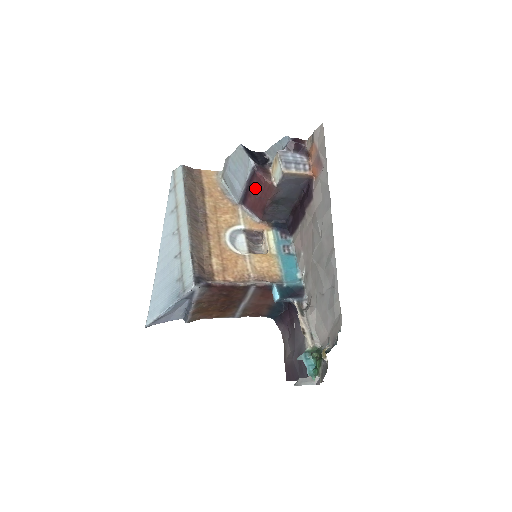
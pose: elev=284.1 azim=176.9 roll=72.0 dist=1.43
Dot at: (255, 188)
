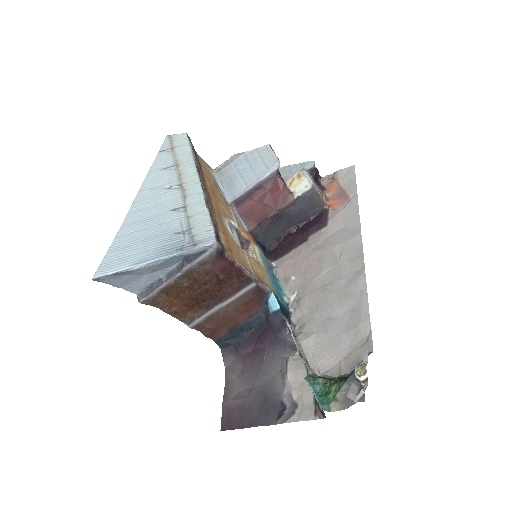
Dot at: (264, 193)
